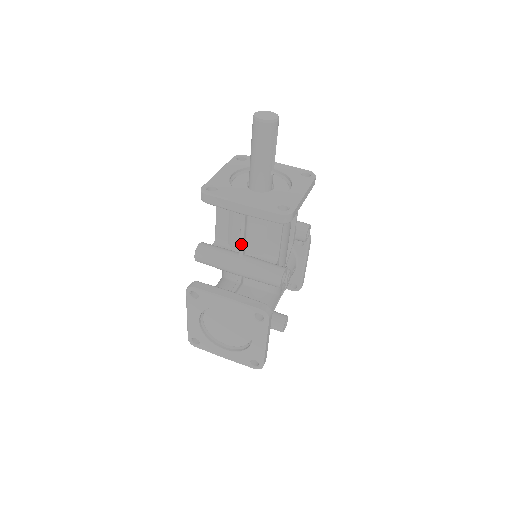
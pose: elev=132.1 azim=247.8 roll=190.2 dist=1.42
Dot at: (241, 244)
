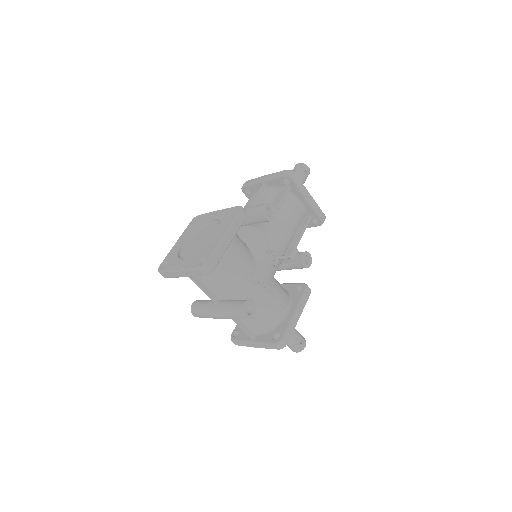
Dot at: (251, 203)
